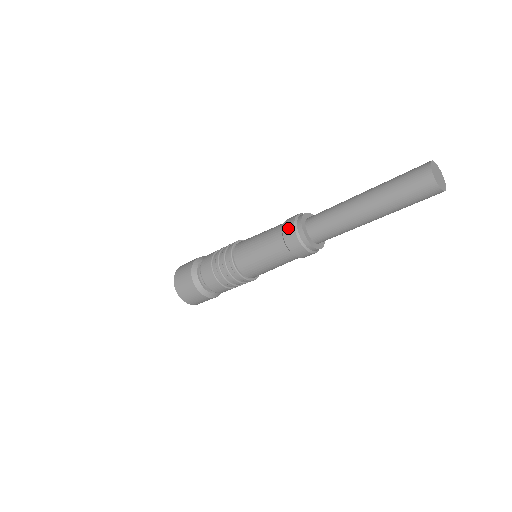
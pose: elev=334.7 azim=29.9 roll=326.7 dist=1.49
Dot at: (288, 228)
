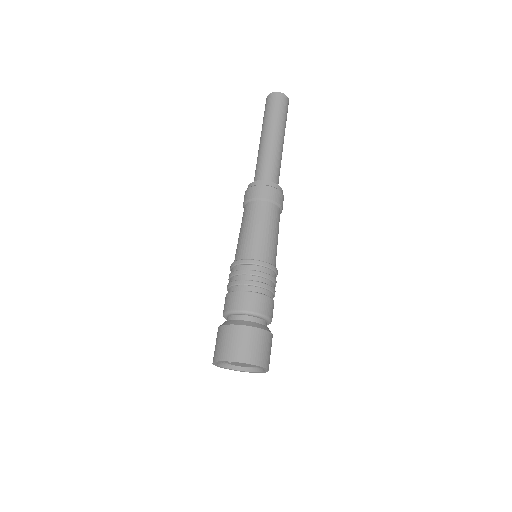
Dot at: (247, 194)
